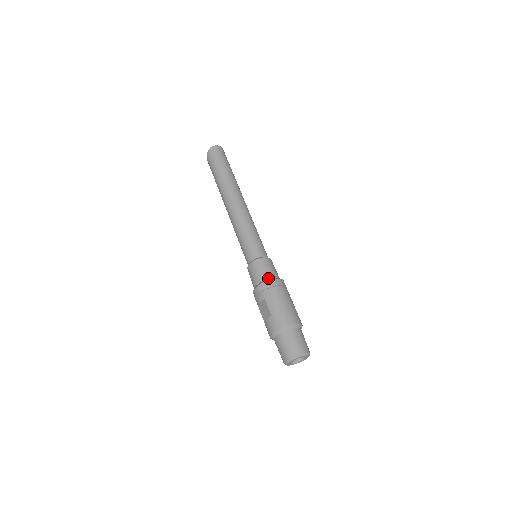
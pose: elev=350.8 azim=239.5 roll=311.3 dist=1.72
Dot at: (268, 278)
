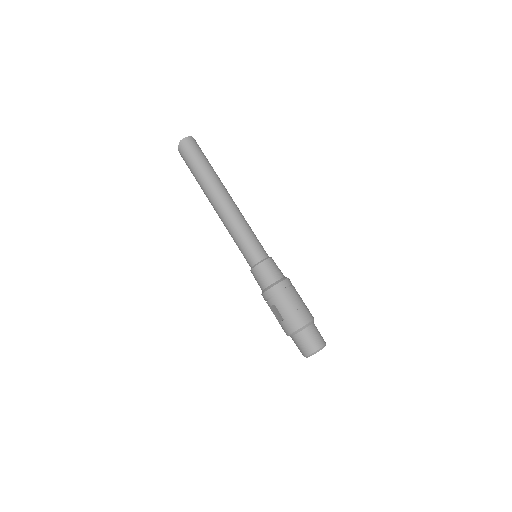
Dot at: (273, 283)
